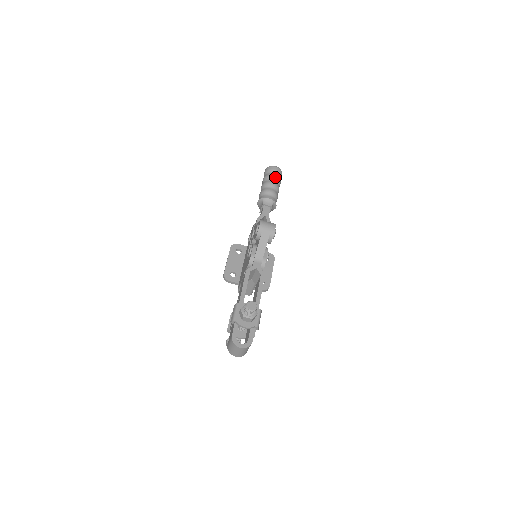
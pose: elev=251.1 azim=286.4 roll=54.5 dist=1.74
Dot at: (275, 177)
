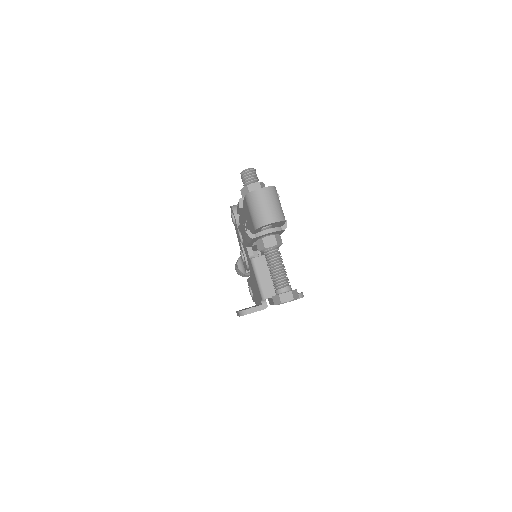
Dot at: occluded
